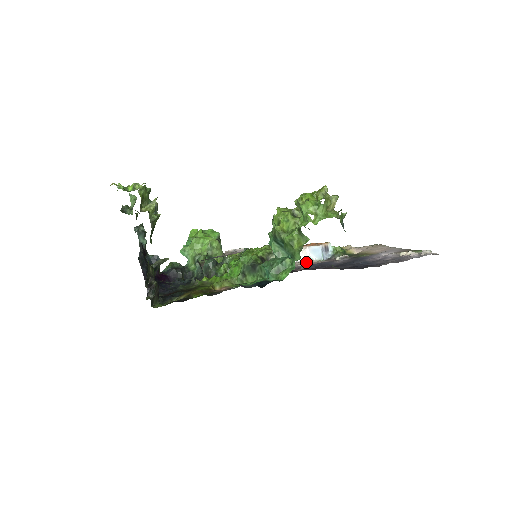
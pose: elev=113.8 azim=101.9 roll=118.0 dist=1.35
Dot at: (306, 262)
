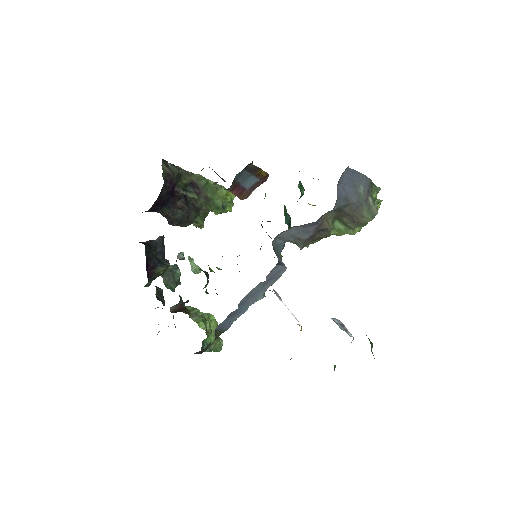
Dot at: occluded
